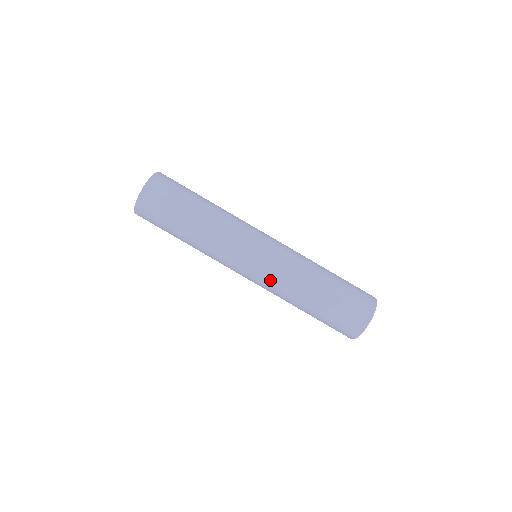
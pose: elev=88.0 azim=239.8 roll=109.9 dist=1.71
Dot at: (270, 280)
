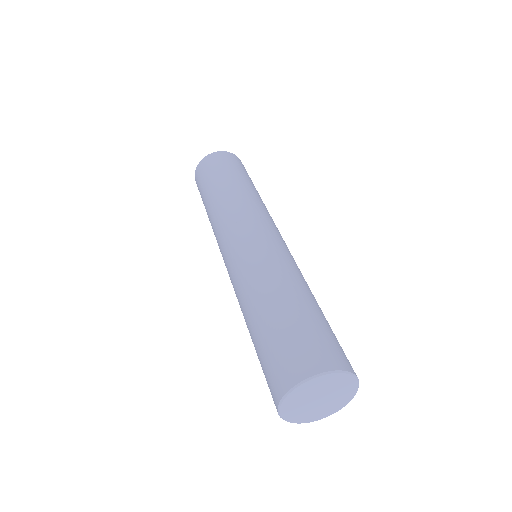
Dot at: (260, 252)
